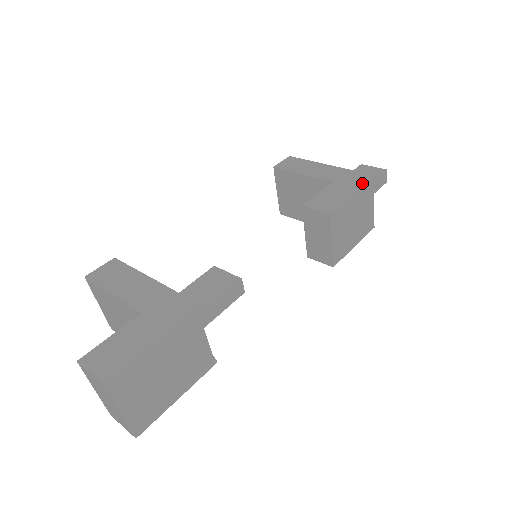
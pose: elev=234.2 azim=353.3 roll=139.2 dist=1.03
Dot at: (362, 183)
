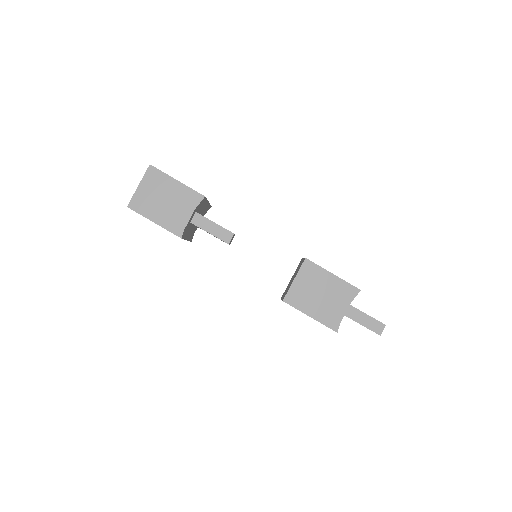
Dot at: (347, 282)
